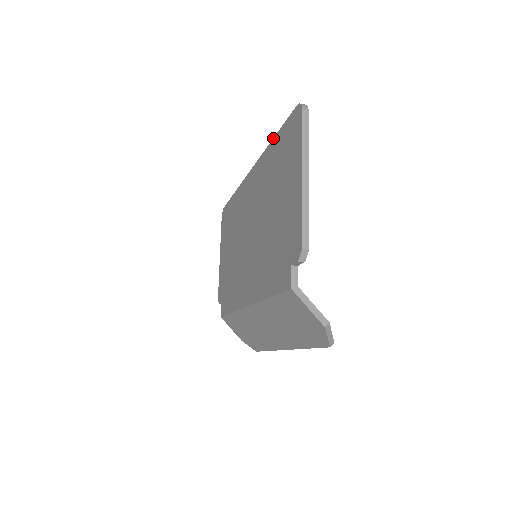
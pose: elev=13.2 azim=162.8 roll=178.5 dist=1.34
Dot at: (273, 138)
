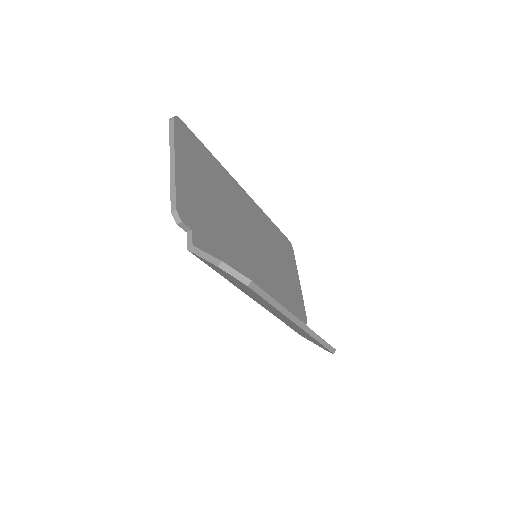
Dot at: occluded
